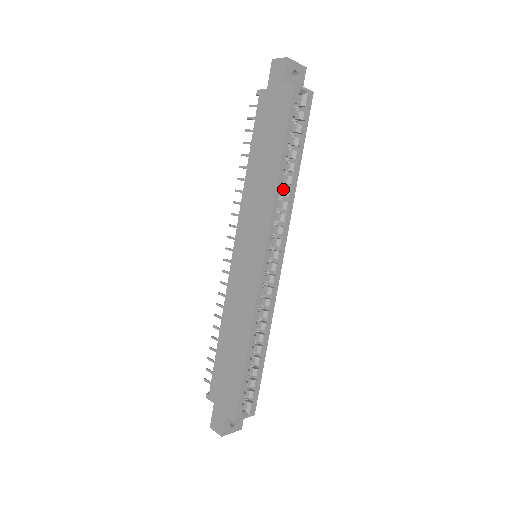
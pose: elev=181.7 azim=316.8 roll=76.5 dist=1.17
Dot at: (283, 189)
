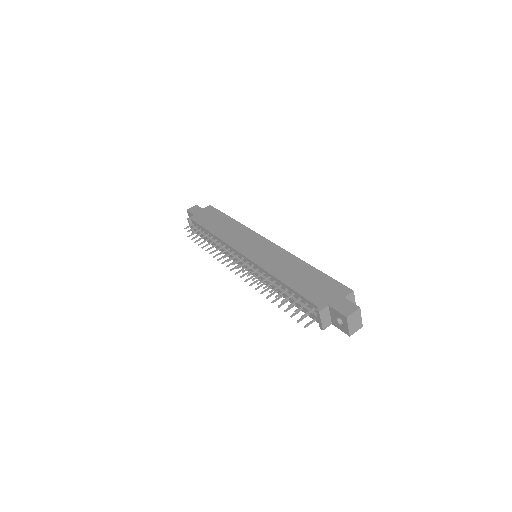
Dot at: occluded
